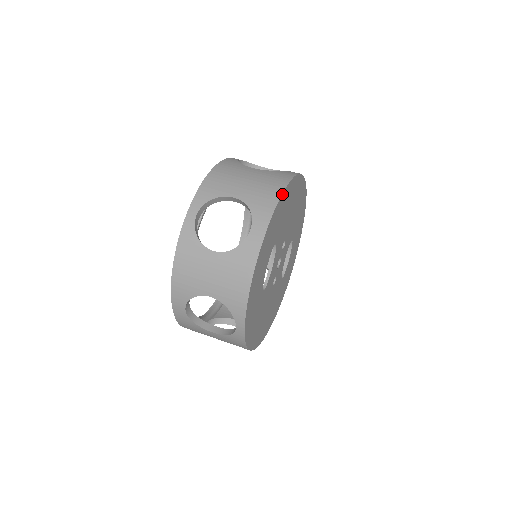
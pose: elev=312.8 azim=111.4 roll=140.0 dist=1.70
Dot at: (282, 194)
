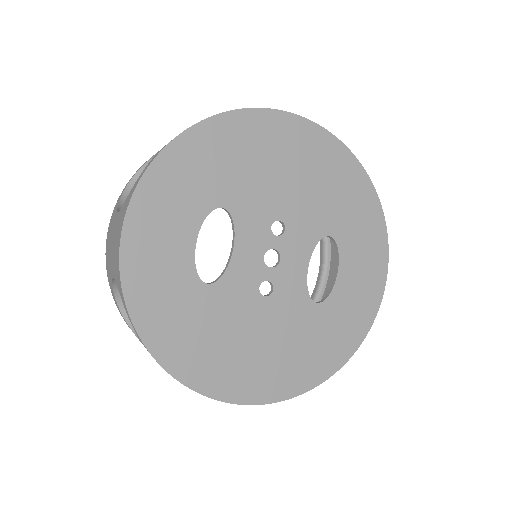
Dot at: (204, 121)
